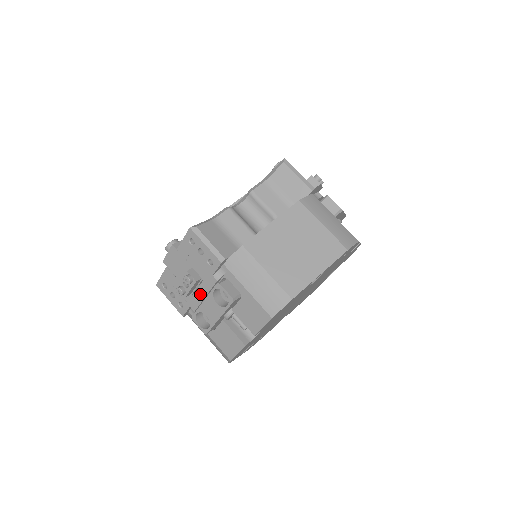
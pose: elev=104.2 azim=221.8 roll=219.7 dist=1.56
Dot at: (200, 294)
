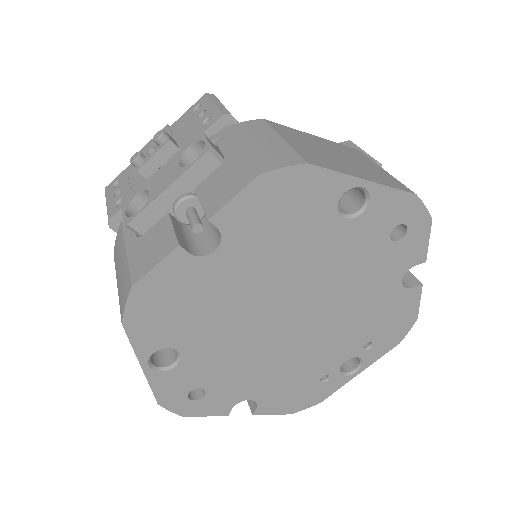
Dot at: occluded
